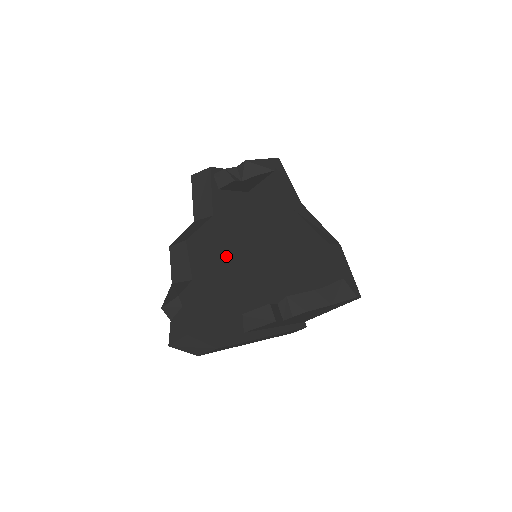
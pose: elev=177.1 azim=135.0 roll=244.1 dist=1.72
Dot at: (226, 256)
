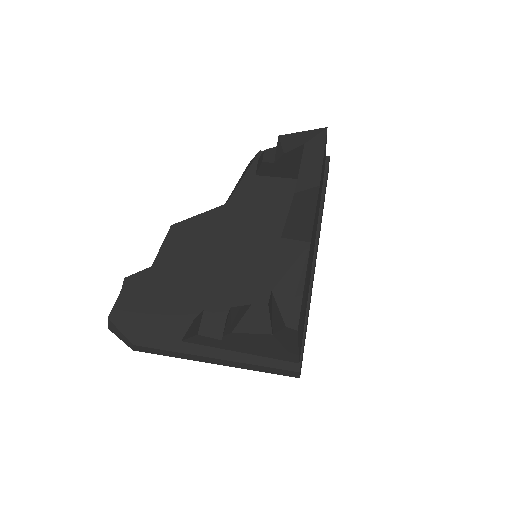
Dot at: (215, 250)
